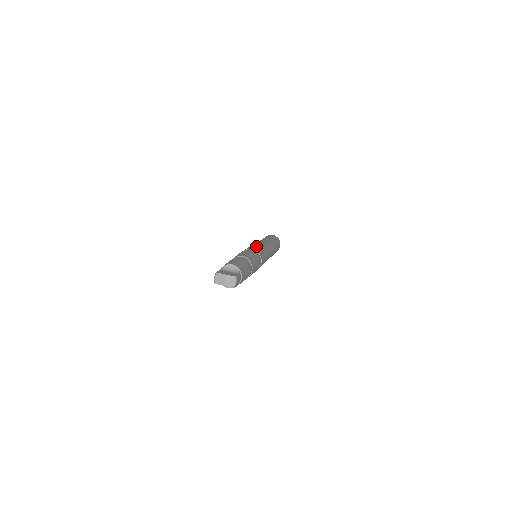
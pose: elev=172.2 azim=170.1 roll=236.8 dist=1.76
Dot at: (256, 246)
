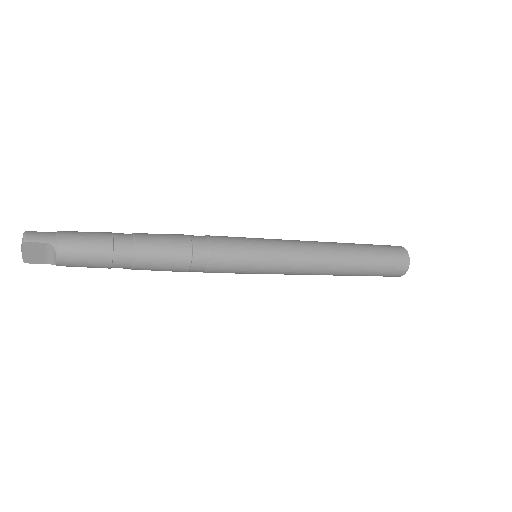
Dot at: occluded
